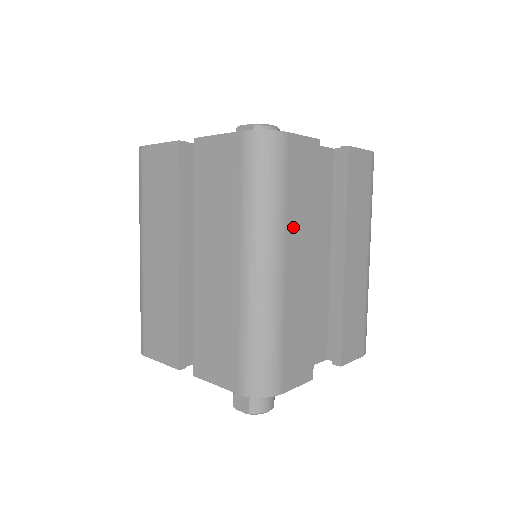
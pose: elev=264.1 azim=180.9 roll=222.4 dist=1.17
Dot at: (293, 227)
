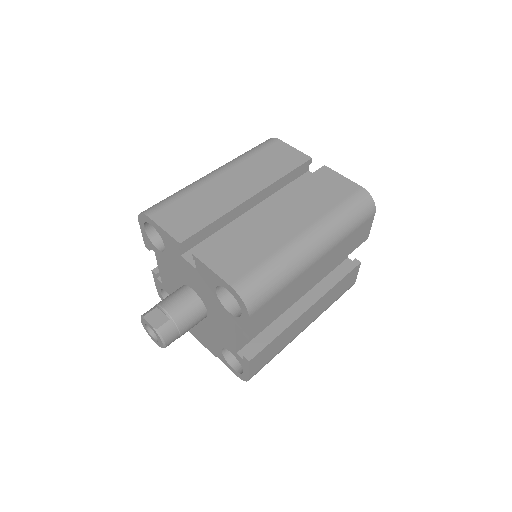
Dot at: (336, 250)
